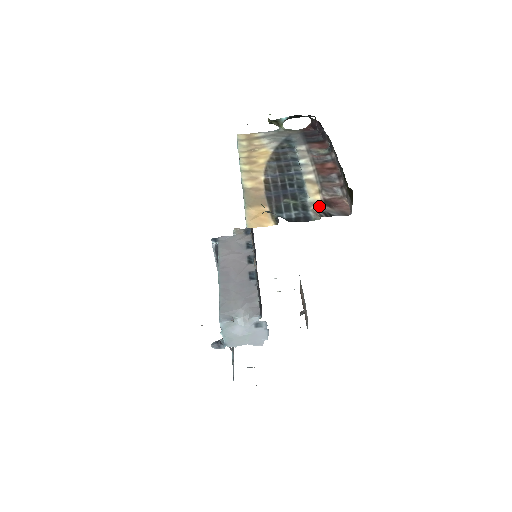
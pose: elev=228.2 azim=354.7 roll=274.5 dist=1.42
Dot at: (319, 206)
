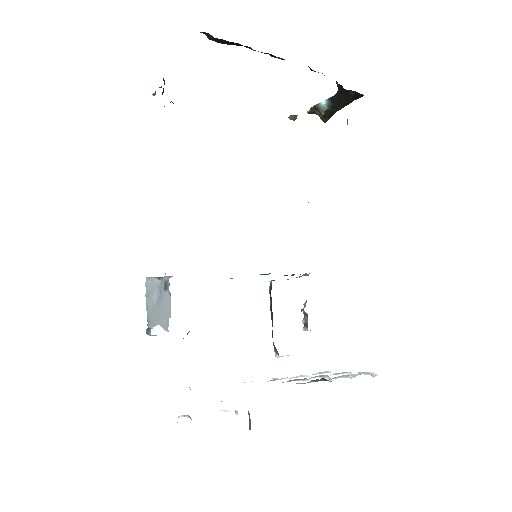
Dot at: occluded
